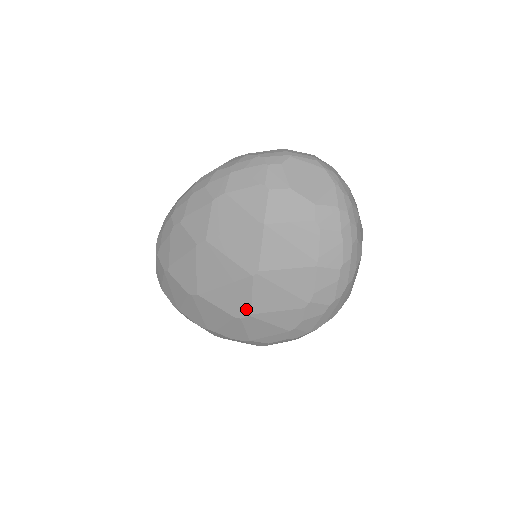
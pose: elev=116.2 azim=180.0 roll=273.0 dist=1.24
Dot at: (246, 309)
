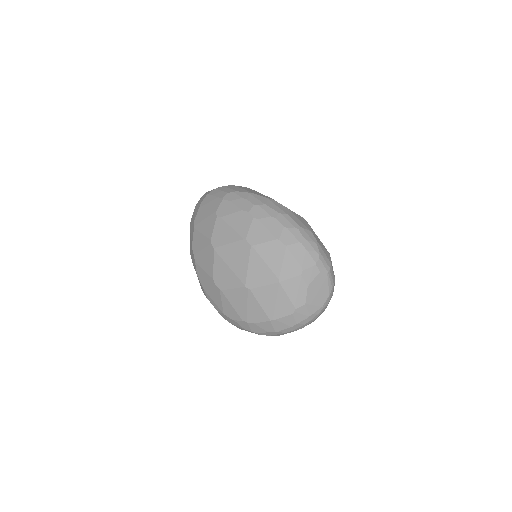
Dot at: (223, 286)
